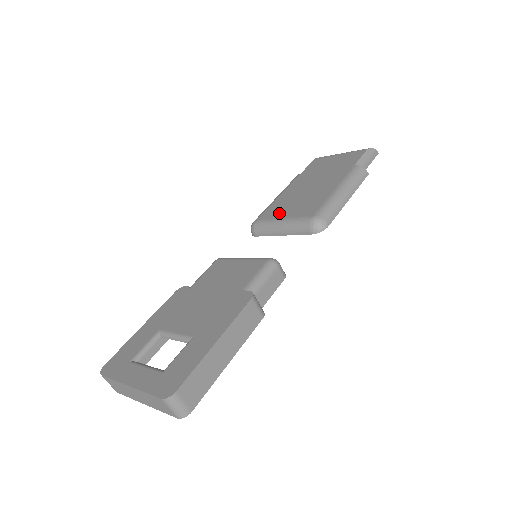
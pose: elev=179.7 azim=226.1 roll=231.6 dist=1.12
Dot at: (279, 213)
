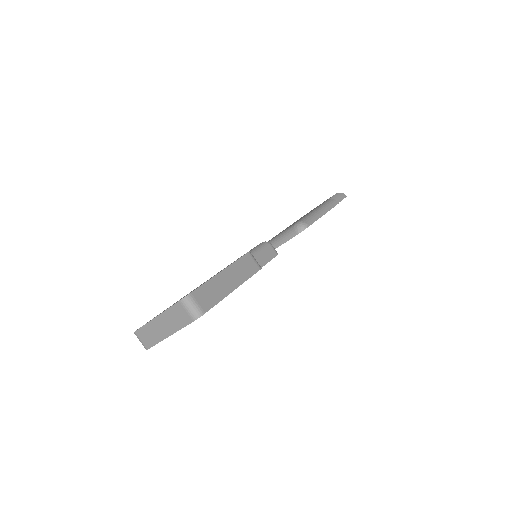
Dot at: occluded
